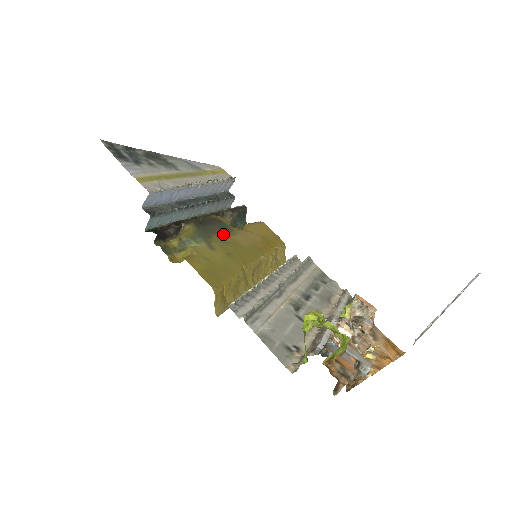
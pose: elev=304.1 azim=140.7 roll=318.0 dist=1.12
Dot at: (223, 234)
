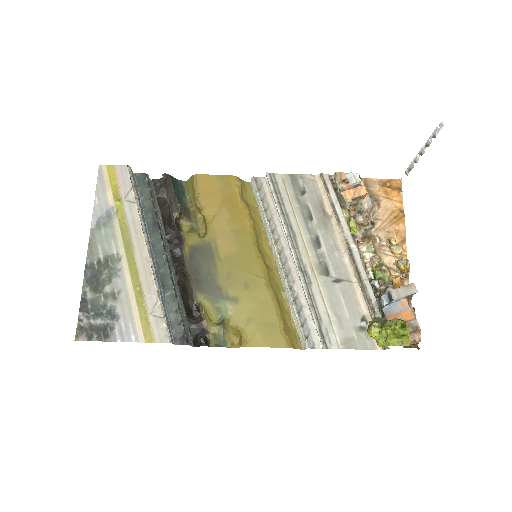
Dot at: (216, 265)
